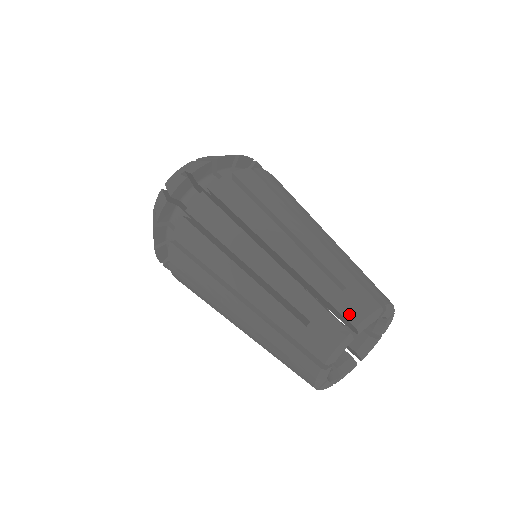
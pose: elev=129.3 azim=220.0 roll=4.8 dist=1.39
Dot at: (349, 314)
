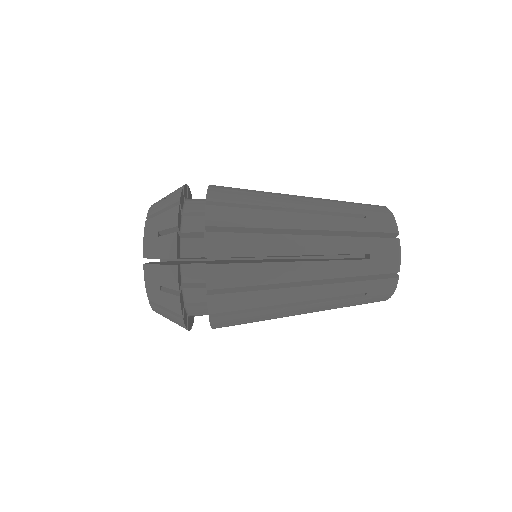
Dot at: (388, 269)
